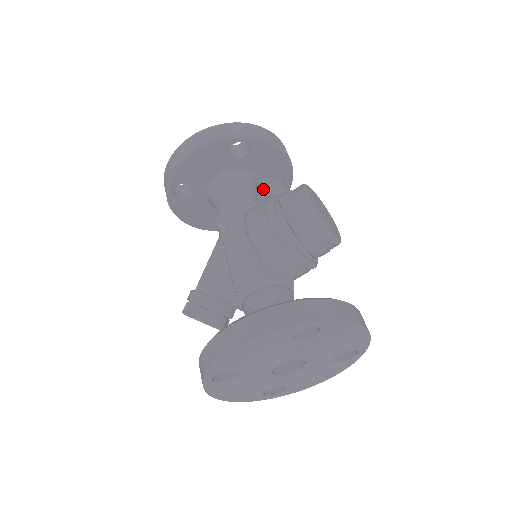
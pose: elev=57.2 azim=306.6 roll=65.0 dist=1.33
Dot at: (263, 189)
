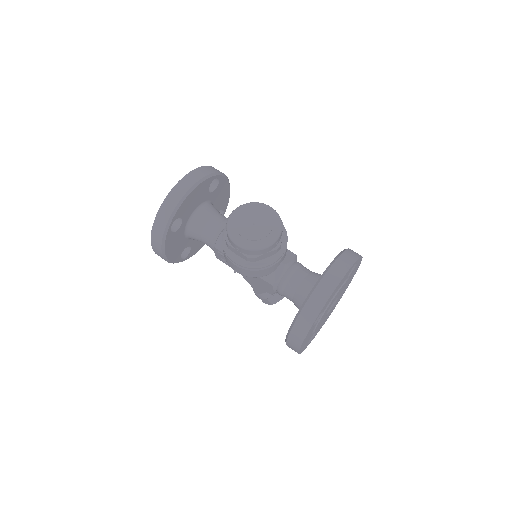
Dot at: (210, 196)
